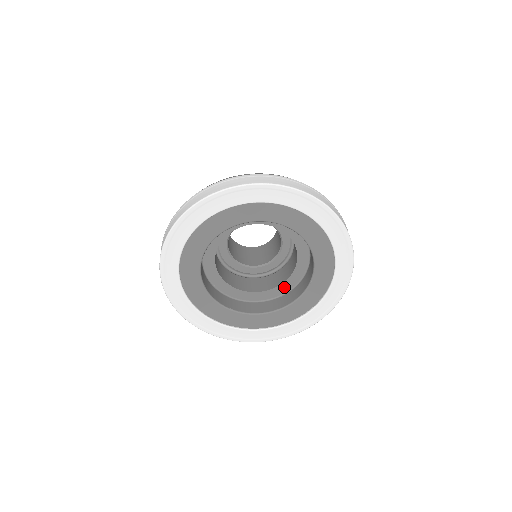
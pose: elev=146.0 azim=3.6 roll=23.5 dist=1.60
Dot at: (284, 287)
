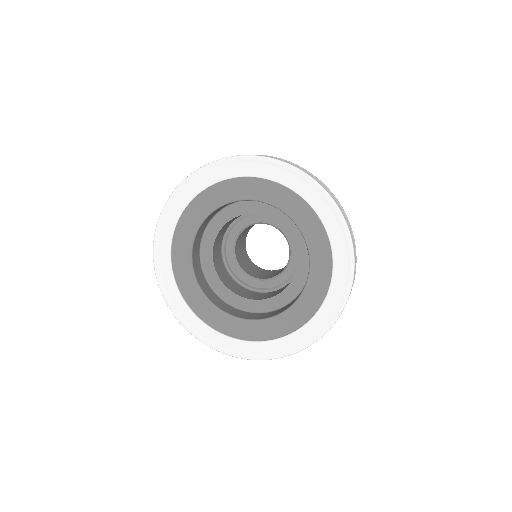
Dot at: (242, 302)
